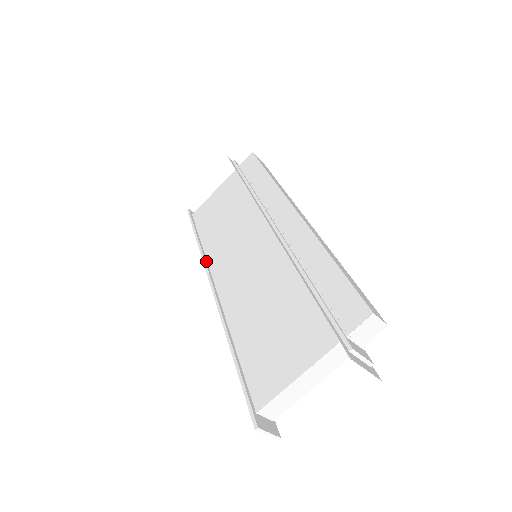
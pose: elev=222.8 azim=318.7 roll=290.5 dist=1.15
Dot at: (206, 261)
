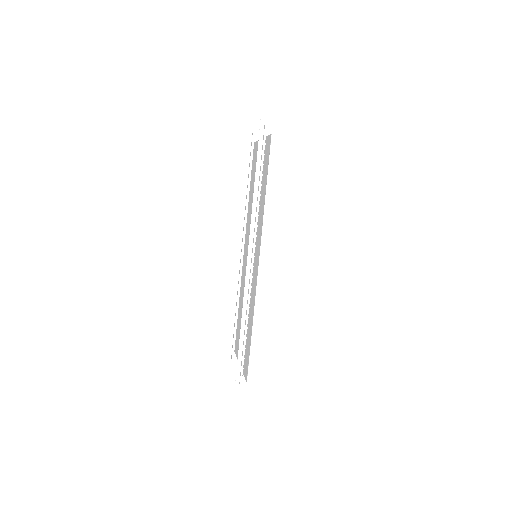
Dot at: (246, 220)
